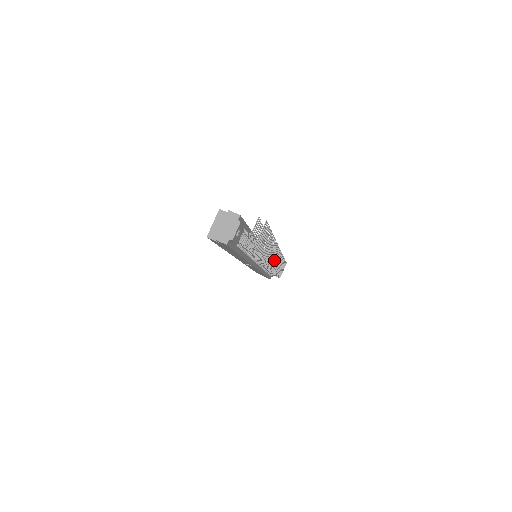
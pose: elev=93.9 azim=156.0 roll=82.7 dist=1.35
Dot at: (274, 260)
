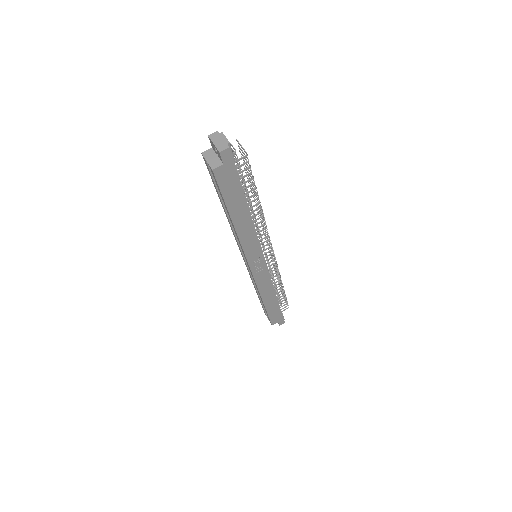
Dot at: occluded
